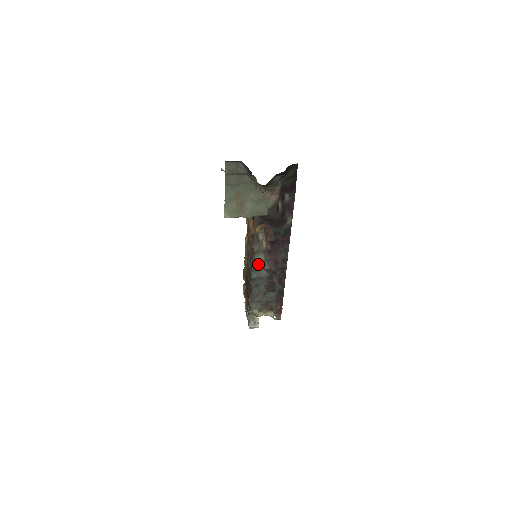
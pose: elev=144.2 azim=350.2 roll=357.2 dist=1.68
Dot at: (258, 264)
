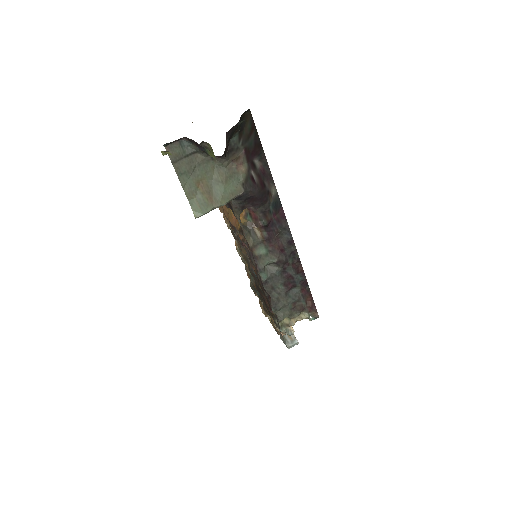
Dot at: (262, 261)
